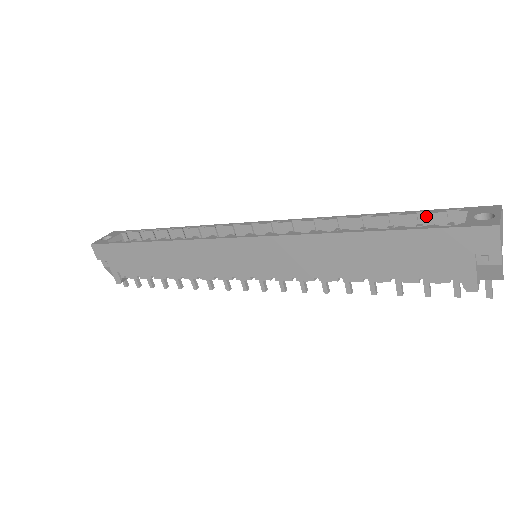
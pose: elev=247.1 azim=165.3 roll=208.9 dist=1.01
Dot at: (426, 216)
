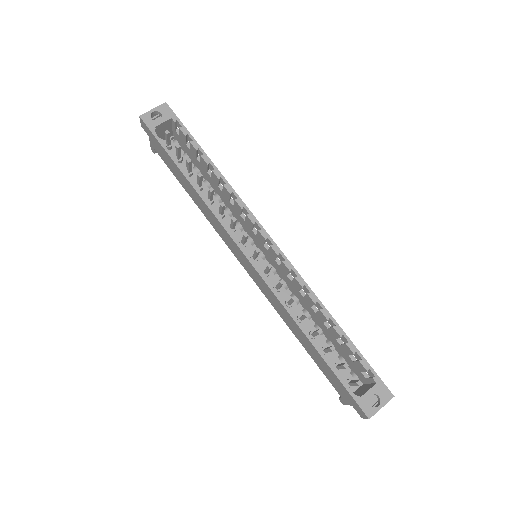
Dot at: (359, 357)
